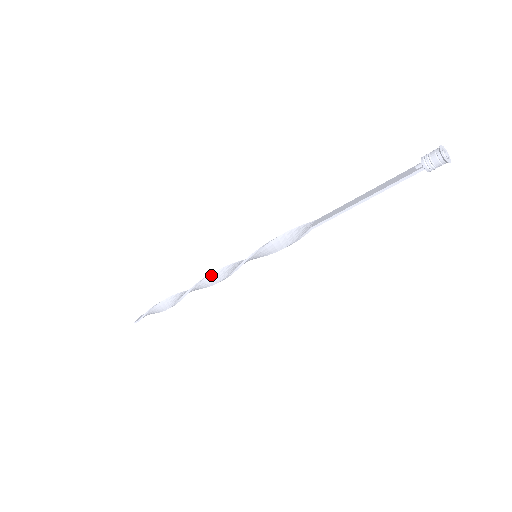
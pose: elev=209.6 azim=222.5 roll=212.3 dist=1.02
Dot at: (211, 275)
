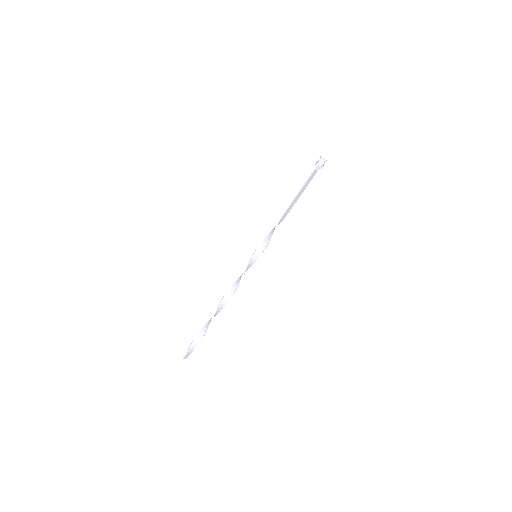
Dot at: (232, 285)
